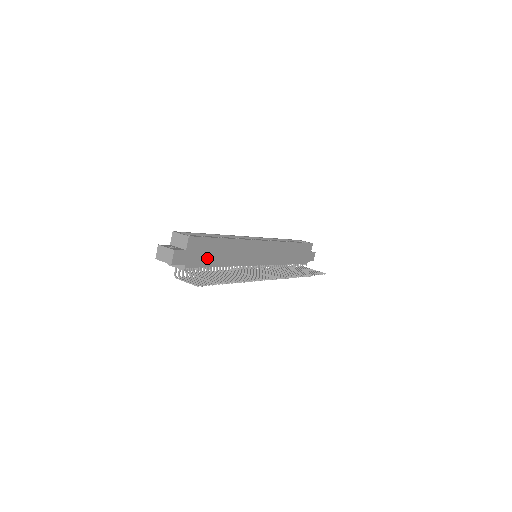
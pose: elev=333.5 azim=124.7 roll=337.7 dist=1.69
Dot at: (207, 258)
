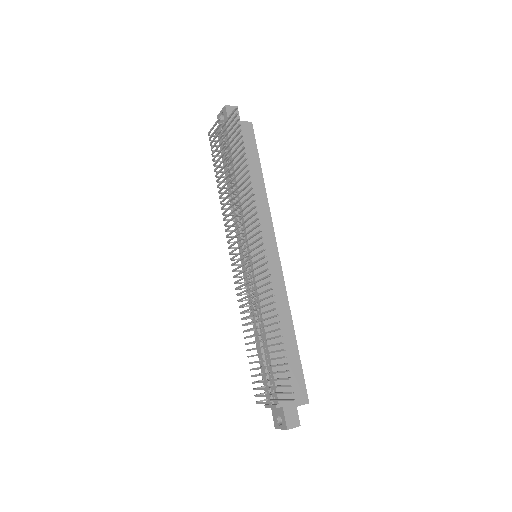
Dot at: occluded
